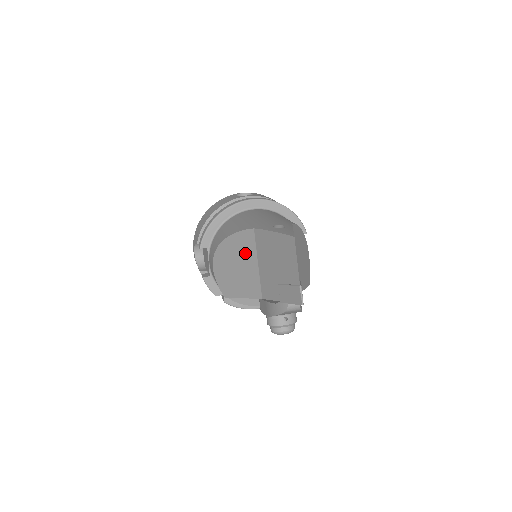
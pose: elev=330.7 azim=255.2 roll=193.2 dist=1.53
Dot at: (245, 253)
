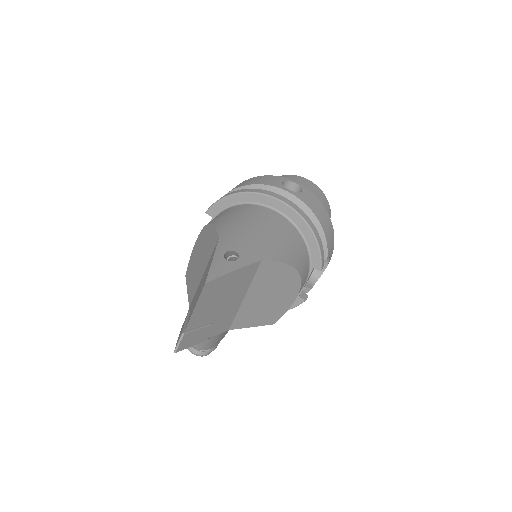
Dot at: (206, 253)
